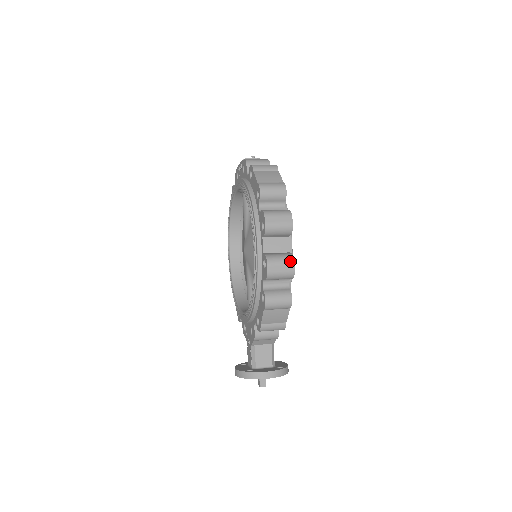
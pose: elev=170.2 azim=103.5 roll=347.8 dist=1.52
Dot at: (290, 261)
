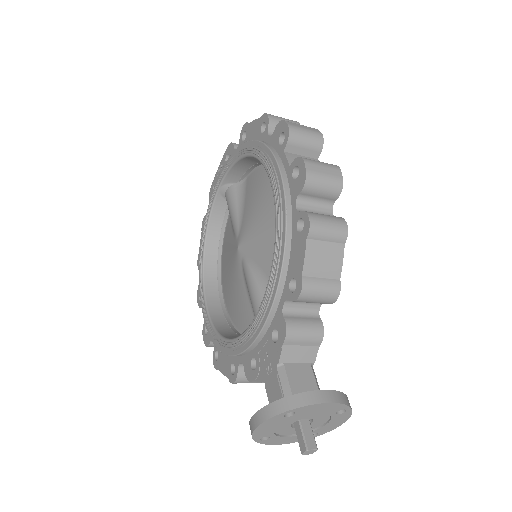
Dot at: (333, 165)
